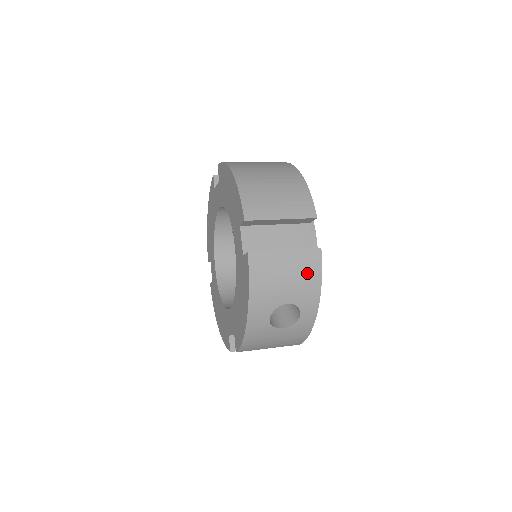
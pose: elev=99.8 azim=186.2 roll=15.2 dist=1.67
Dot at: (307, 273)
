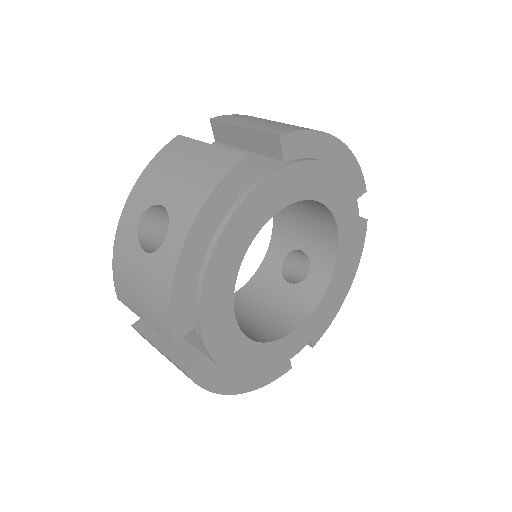
Dot at: (206, 174)
